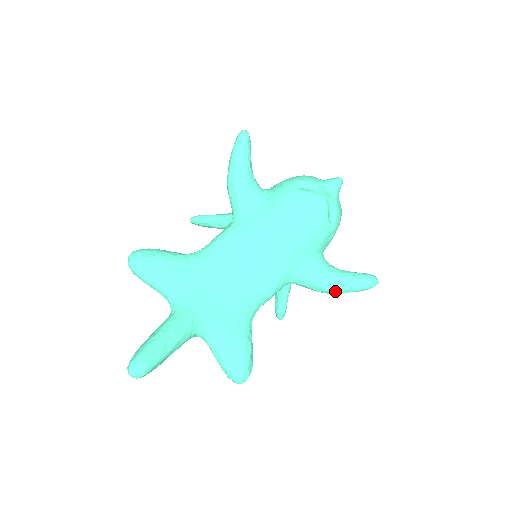
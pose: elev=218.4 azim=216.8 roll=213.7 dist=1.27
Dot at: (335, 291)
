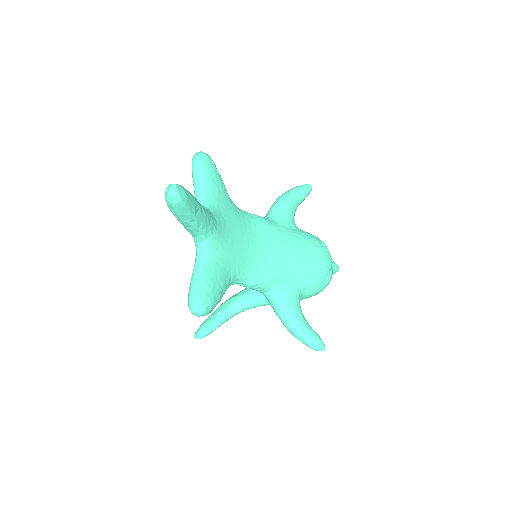
Dot at: (295, 327)
